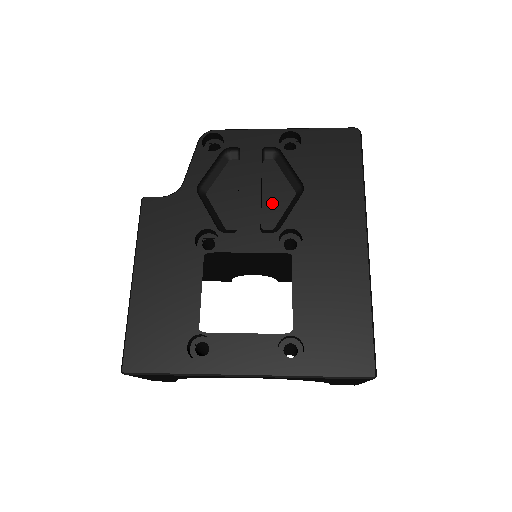
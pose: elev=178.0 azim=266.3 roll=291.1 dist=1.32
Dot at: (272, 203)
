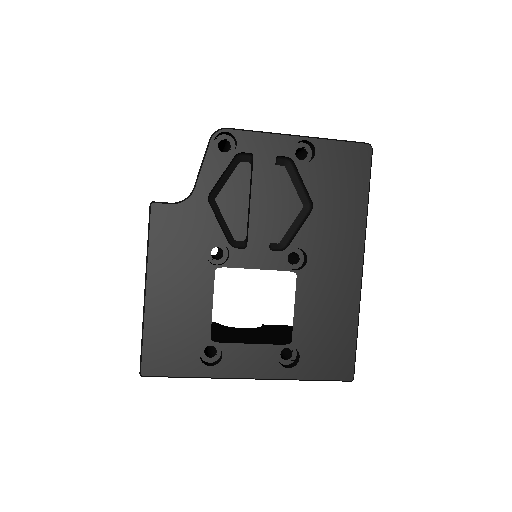
Dot at: (280, 215)
